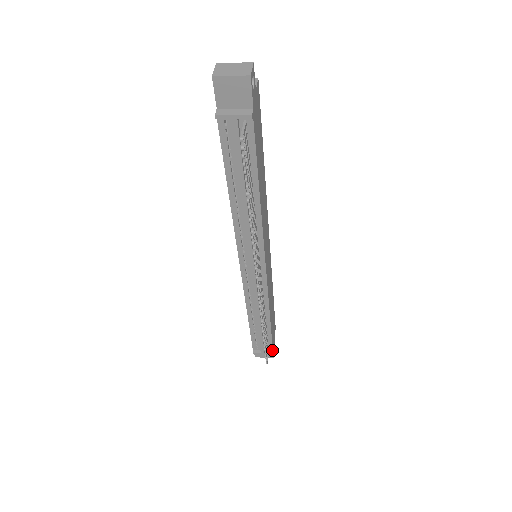
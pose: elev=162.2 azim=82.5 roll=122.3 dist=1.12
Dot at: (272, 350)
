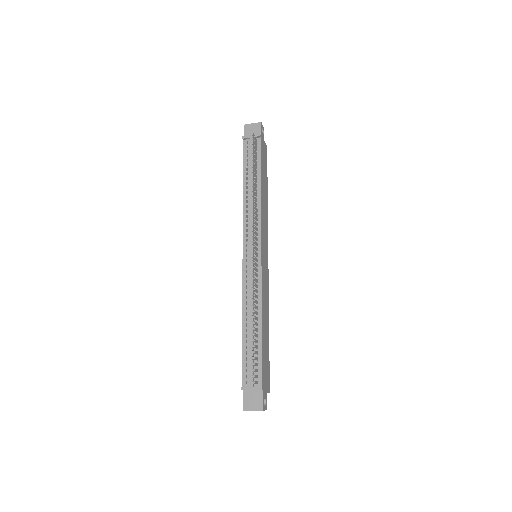
Dot at: (261, 385)
